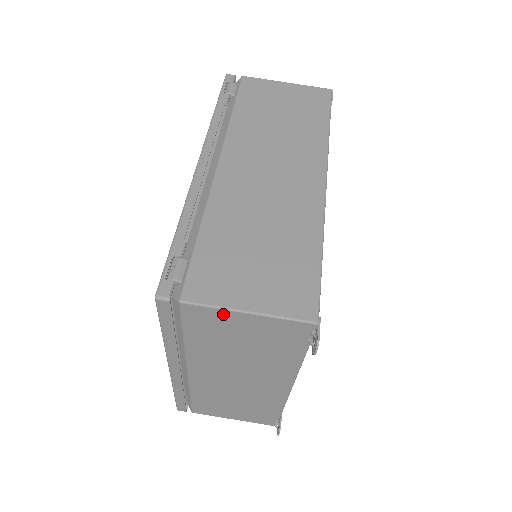
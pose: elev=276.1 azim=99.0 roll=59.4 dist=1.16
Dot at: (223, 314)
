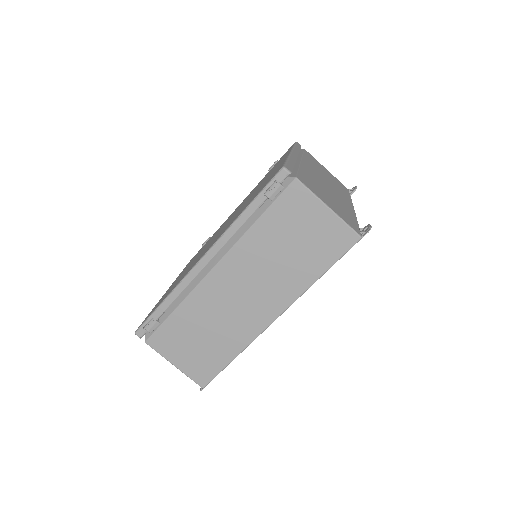
Dot at: occluded
